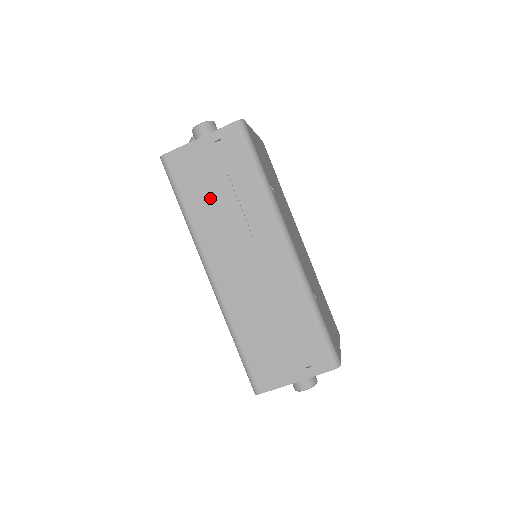
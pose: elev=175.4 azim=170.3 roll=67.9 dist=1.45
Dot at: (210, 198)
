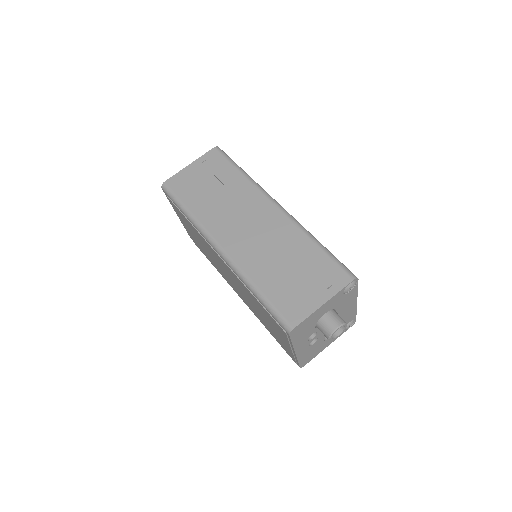
Dot at: (206, 196)
